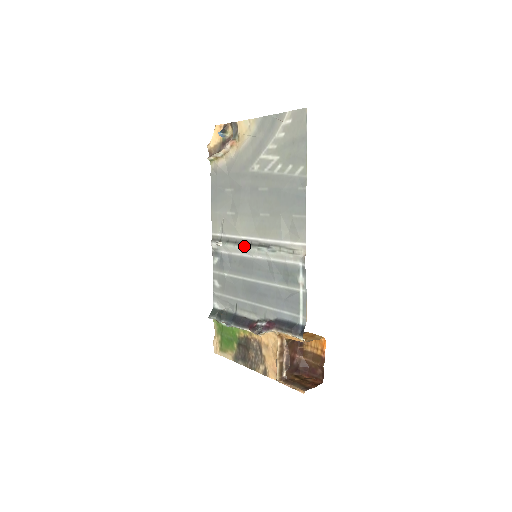
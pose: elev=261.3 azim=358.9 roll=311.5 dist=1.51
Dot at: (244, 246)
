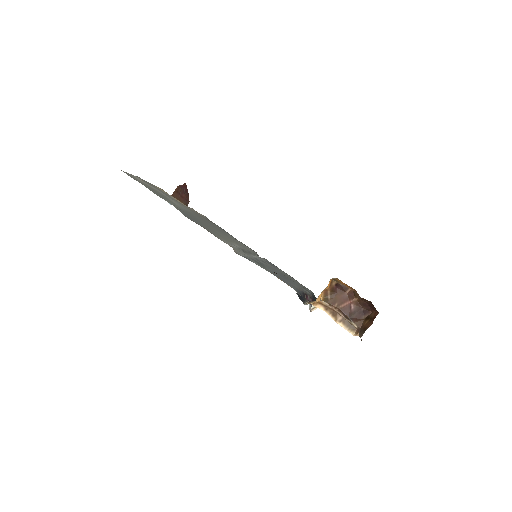
Dot at: occluded
